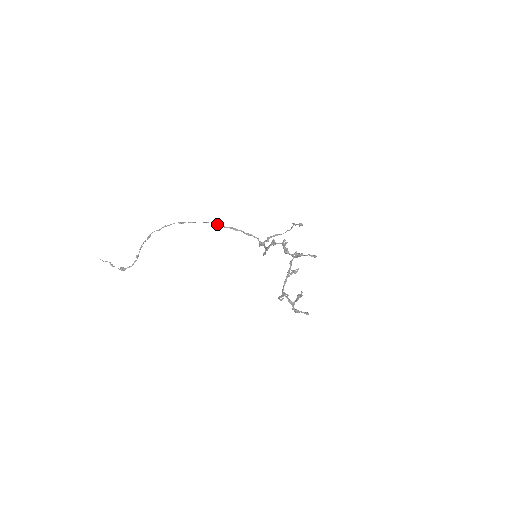
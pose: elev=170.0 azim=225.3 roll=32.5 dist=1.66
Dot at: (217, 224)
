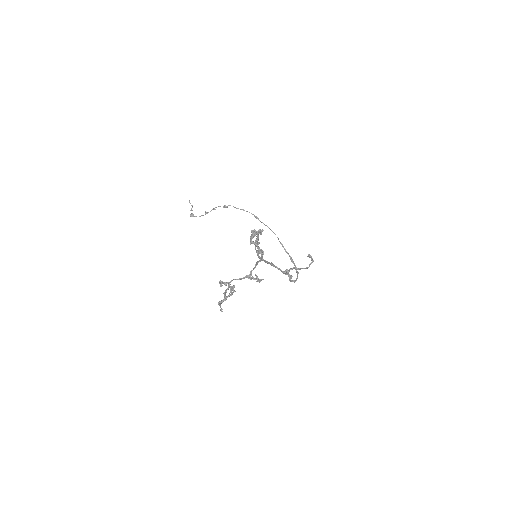
Dot at: occluded
